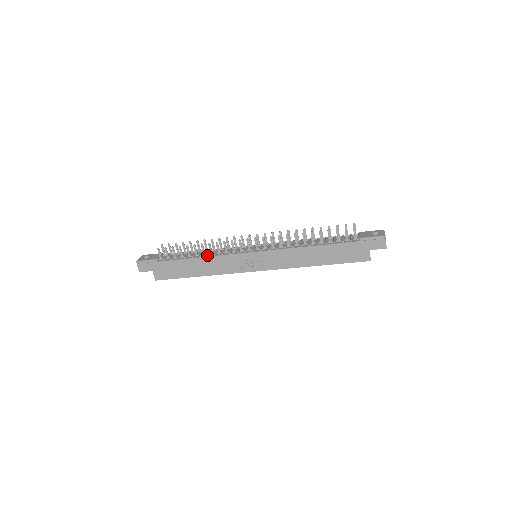
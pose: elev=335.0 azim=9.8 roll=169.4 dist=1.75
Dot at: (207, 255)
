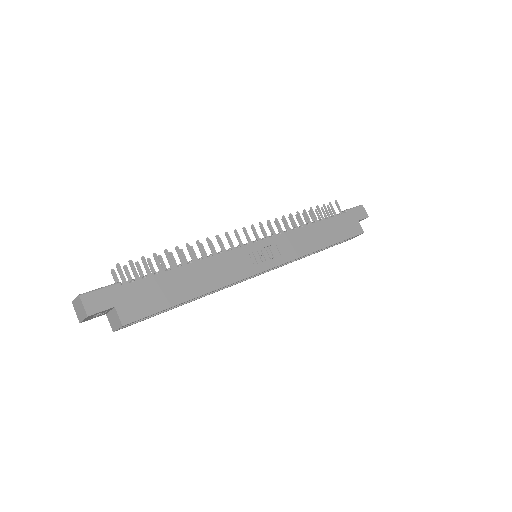
Dot at: (201, 257)
